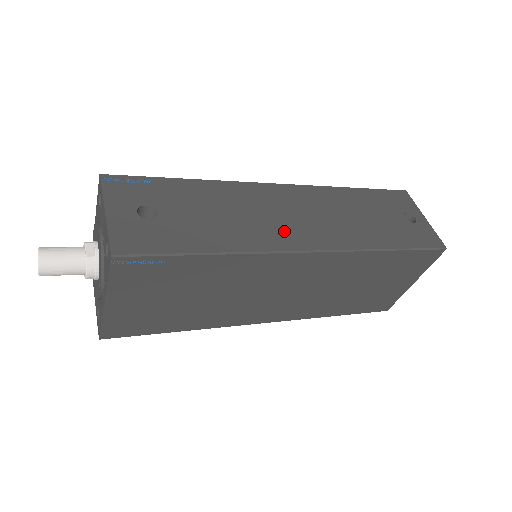
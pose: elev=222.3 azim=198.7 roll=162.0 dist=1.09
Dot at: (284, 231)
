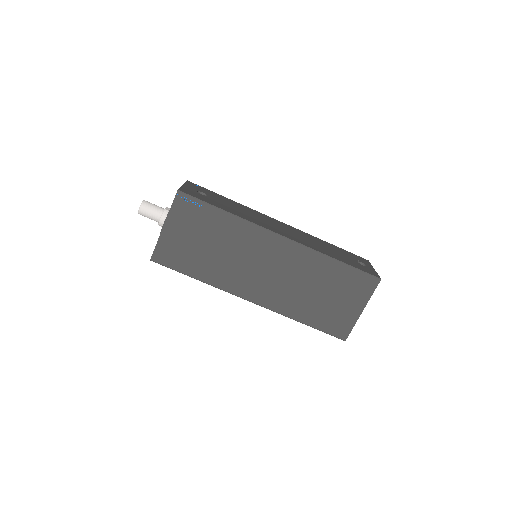
Dot at: (272, 227)
